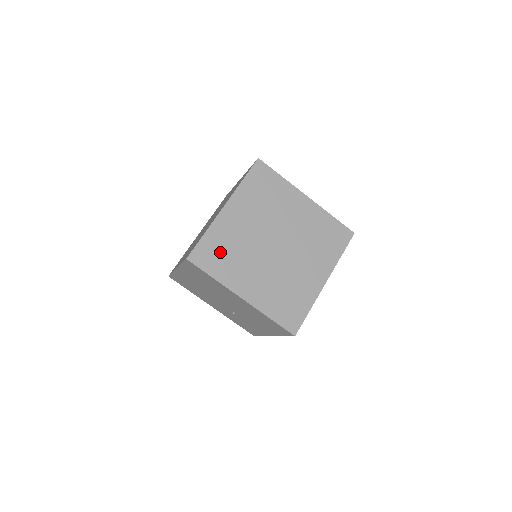
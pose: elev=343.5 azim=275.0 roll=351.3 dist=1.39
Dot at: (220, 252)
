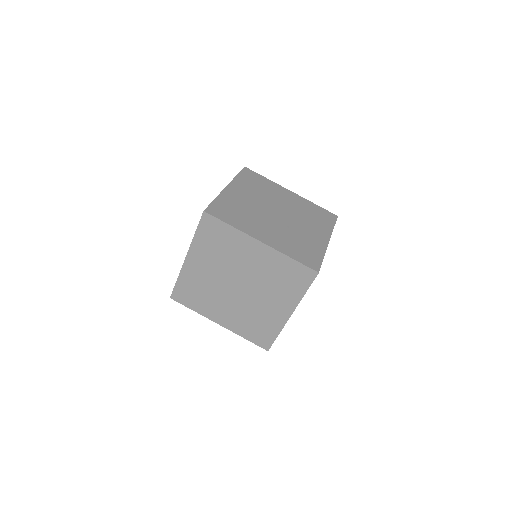
Dot at: occluded
